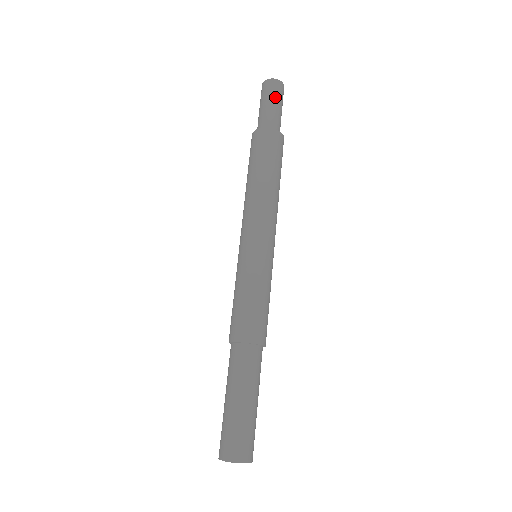
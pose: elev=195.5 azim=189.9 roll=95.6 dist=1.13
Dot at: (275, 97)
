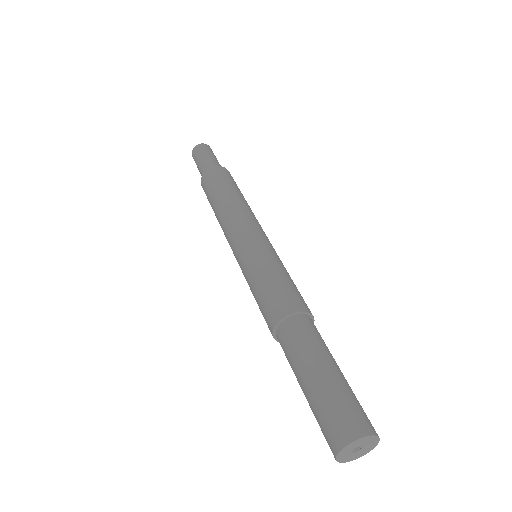
Dot at: (215, 156)
